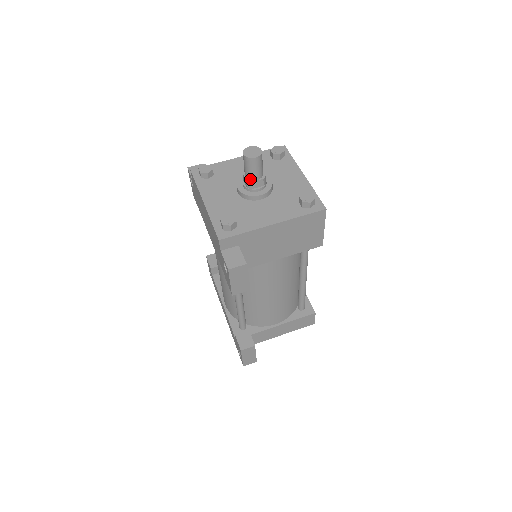
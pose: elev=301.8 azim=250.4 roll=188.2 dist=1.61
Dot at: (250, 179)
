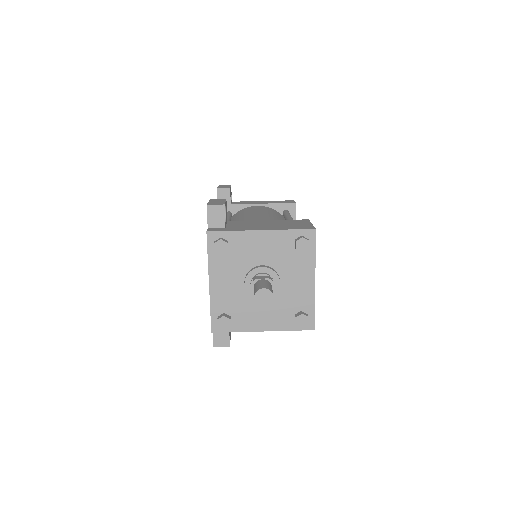
Dot at: occluded
